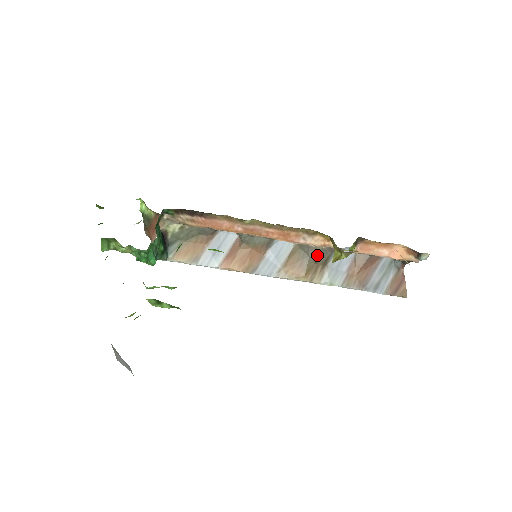
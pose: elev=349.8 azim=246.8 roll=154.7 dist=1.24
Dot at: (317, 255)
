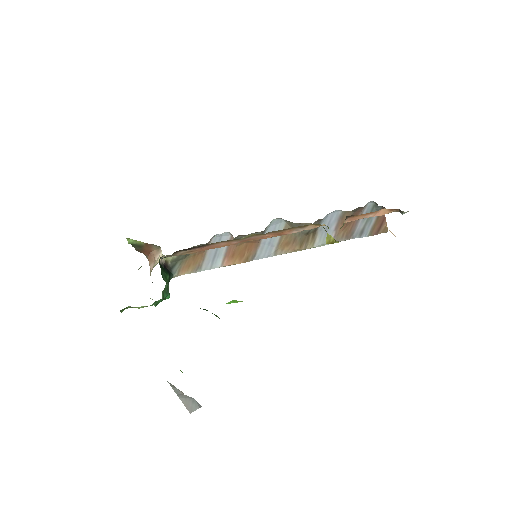
Dot at: (308, 230)
